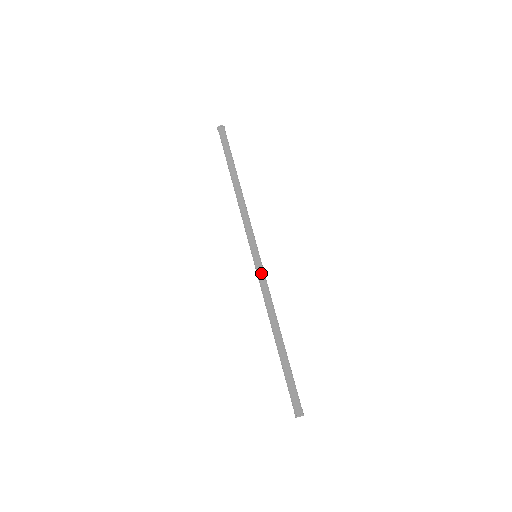
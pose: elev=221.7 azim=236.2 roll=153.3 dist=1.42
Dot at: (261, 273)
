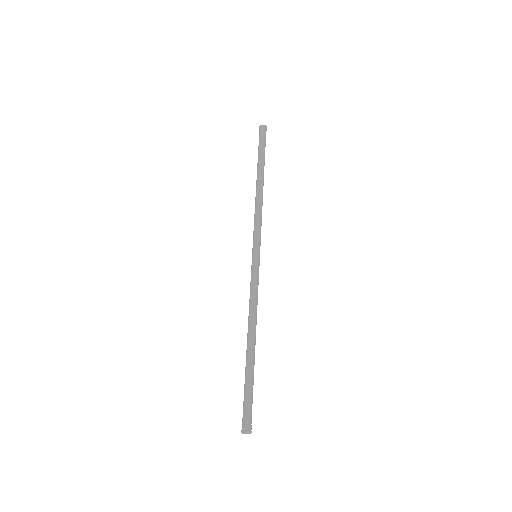
Dot at: (255, 273)
